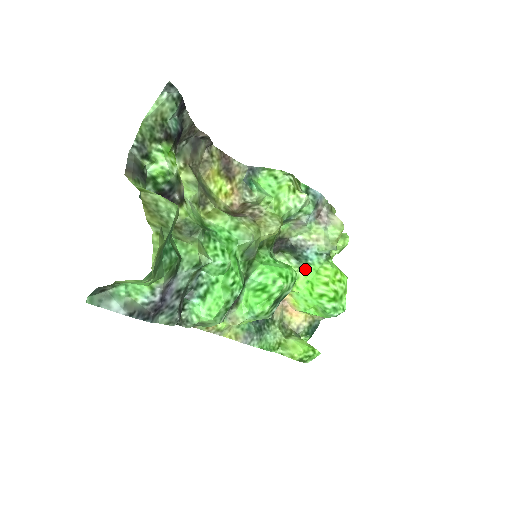
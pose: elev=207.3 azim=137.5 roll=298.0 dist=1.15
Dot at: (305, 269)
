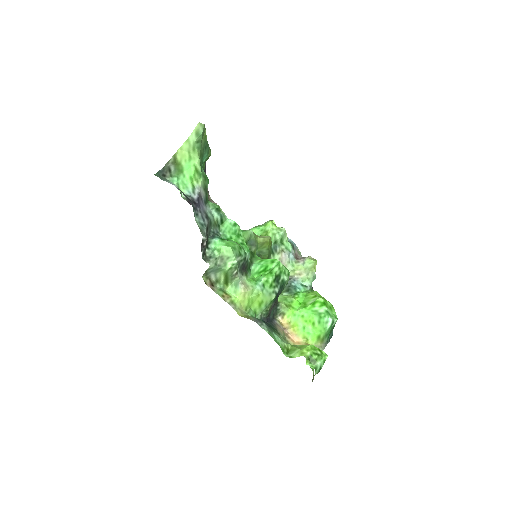
Dot at: (296, 296)
